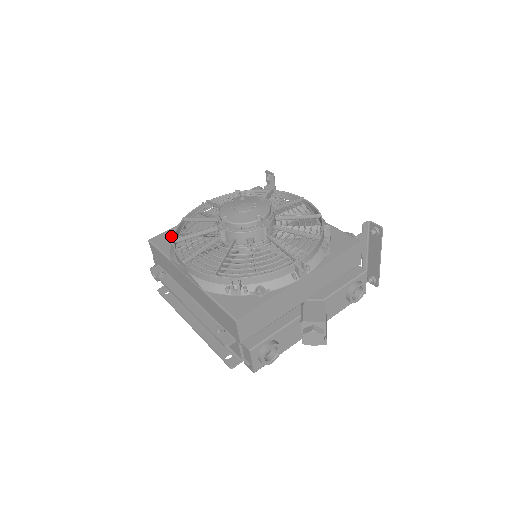
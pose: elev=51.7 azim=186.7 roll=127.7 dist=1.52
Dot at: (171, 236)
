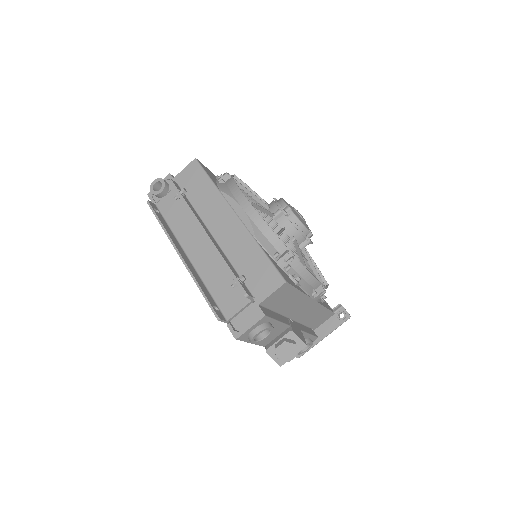
Dot at: (225, 176)
